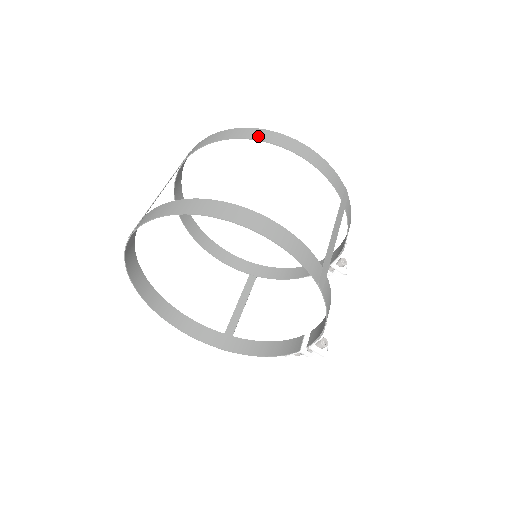
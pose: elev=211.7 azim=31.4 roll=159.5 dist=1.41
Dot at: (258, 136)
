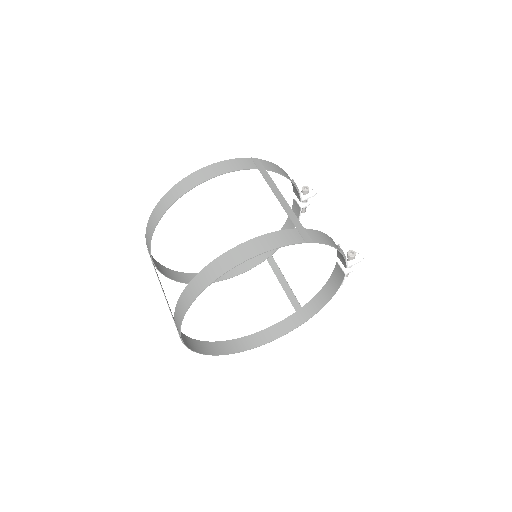
Dot at: (170, 201)
